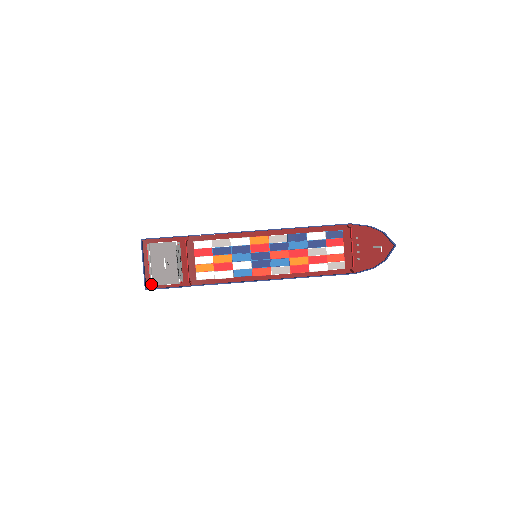
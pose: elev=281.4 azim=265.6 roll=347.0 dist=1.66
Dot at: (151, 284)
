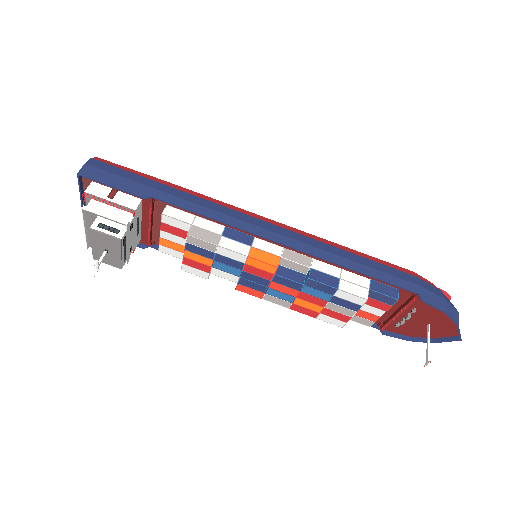
Dot at: occluded
